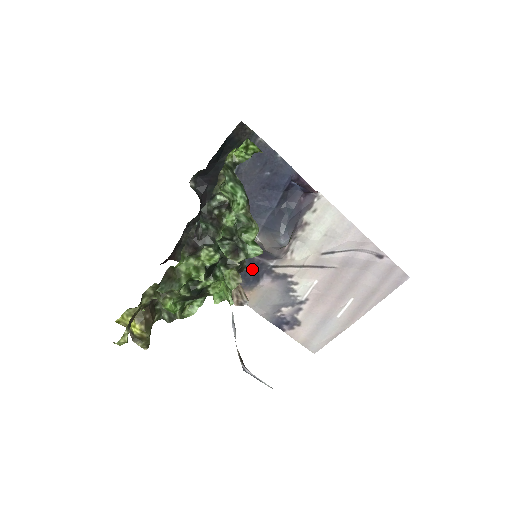
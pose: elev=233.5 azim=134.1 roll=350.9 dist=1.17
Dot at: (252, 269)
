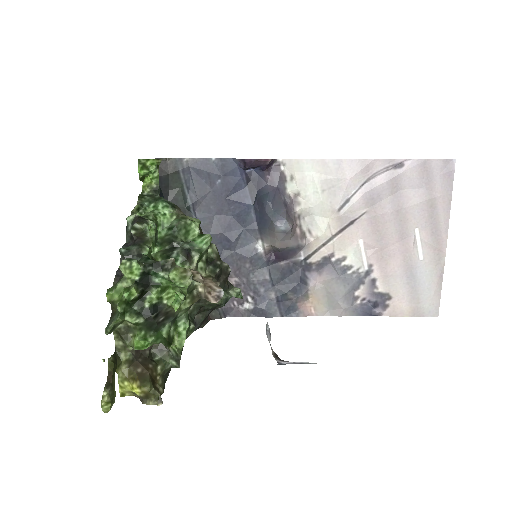
Dot at: (289, 277)
